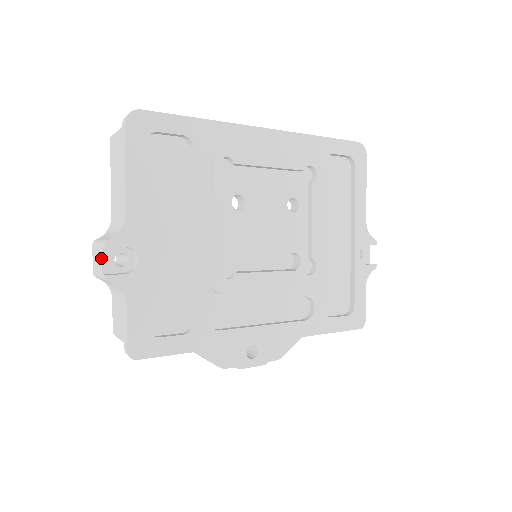
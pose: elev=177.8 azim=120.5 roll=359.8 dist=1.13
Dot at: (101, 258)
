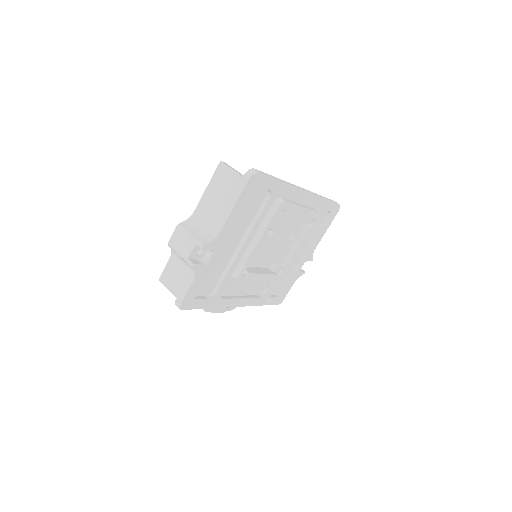
Dot at: (191, 249)
